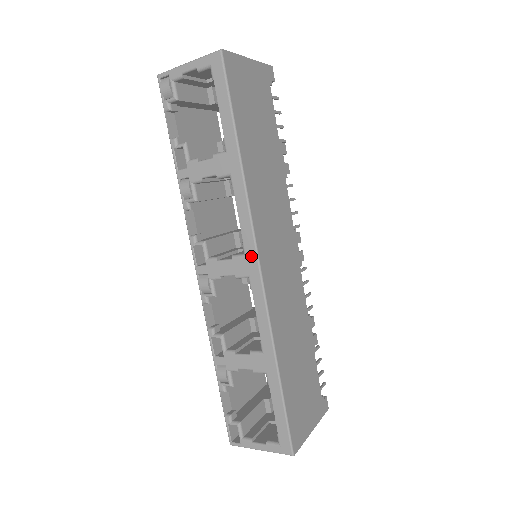
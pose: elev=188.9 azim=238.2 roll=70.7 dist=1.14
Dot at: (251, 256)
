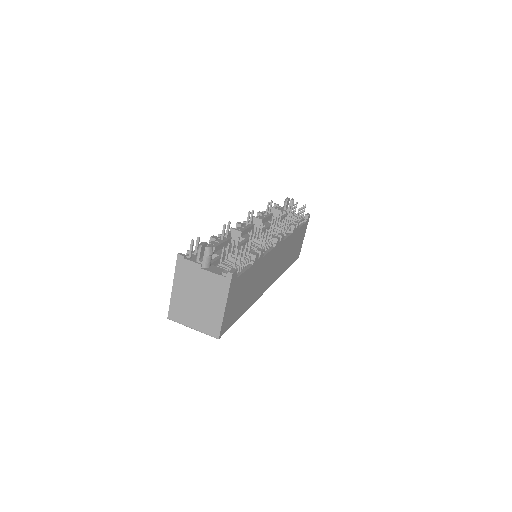
Dot at: occluded
